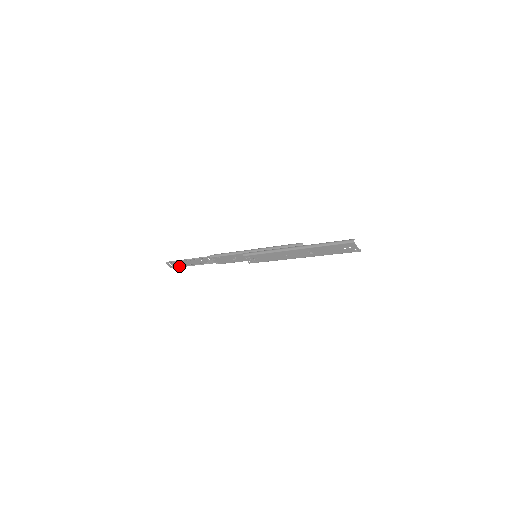
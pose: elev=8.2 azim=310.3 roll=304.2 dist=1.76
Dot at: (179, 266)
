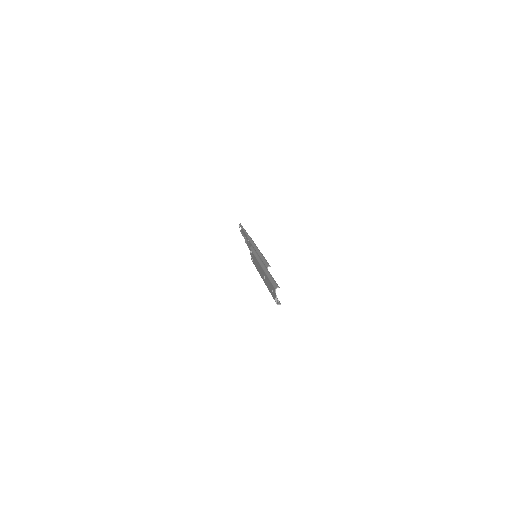
Dot at: (242, 232)
